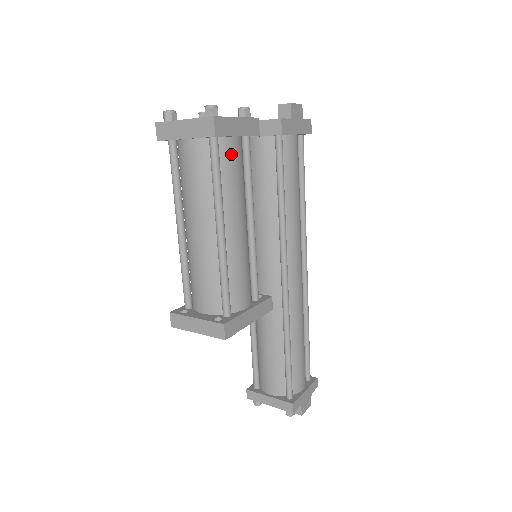
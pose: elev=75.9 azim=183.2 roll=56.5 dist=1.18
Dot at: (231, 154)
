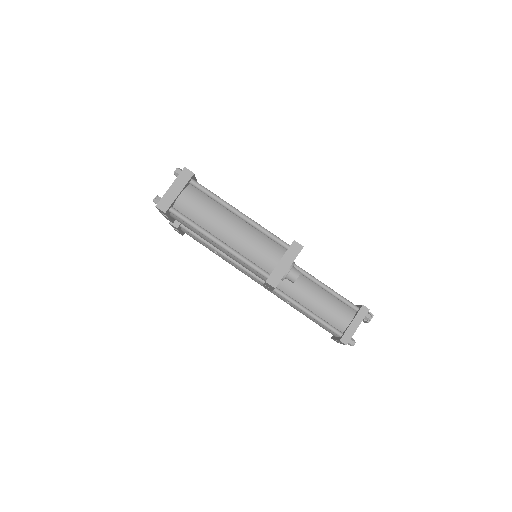
Dot at: occluded
